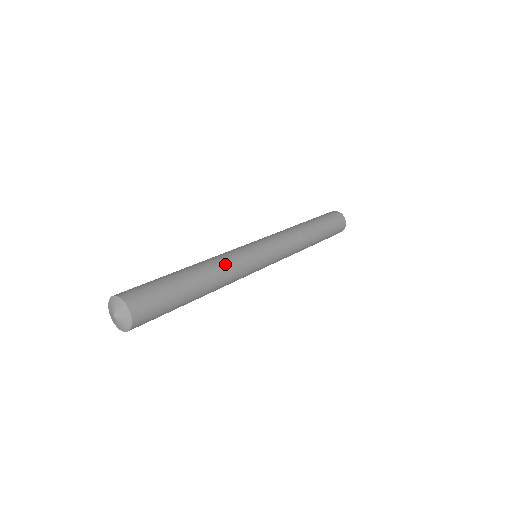
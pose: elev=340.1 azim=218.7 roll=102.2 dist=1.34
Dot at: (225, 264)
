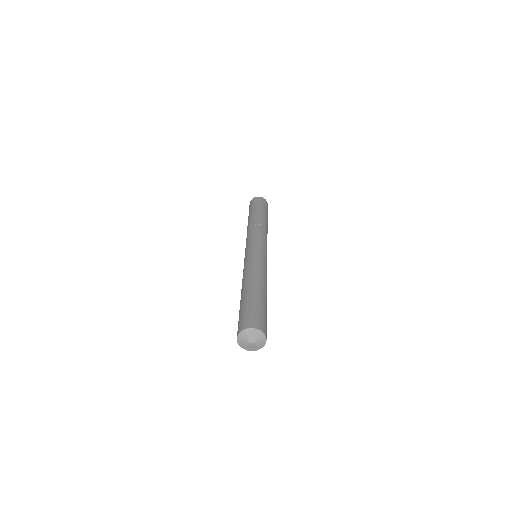
Dot at: (260, 271)
